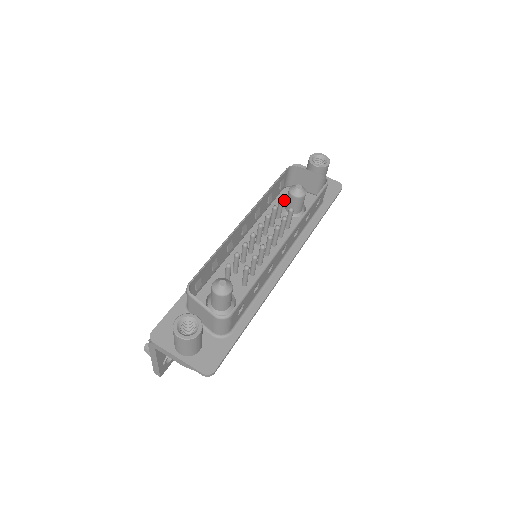
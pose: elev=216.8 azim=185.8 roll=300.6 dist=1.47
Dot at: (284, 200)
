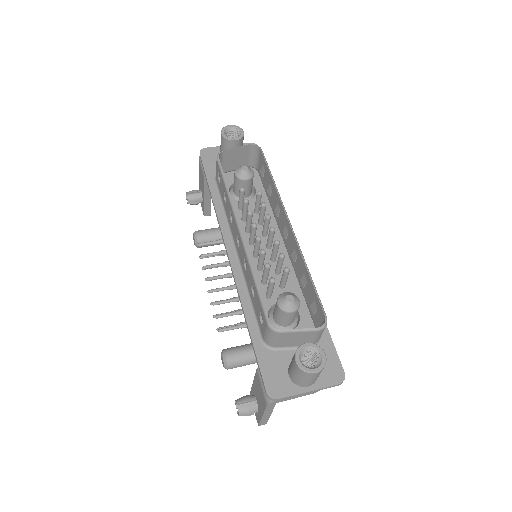
Dot at: occluded
